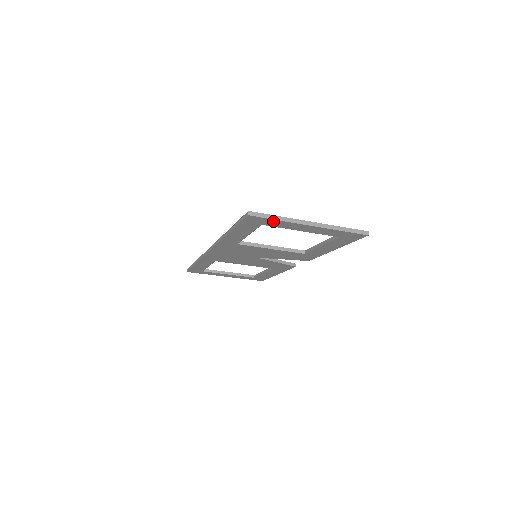
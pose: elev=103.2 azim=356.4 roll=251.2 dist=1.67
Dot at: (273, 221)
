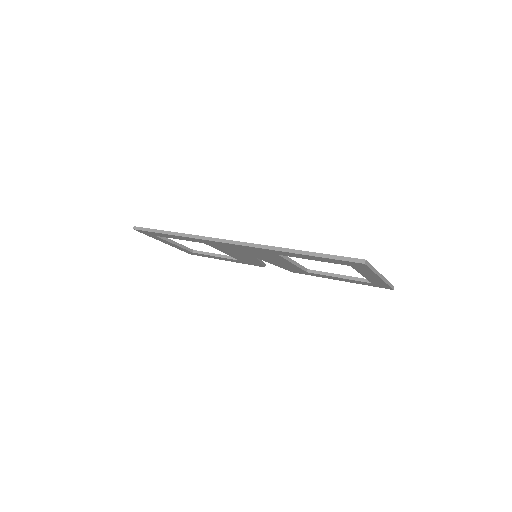
Dot at: (367, 269)
